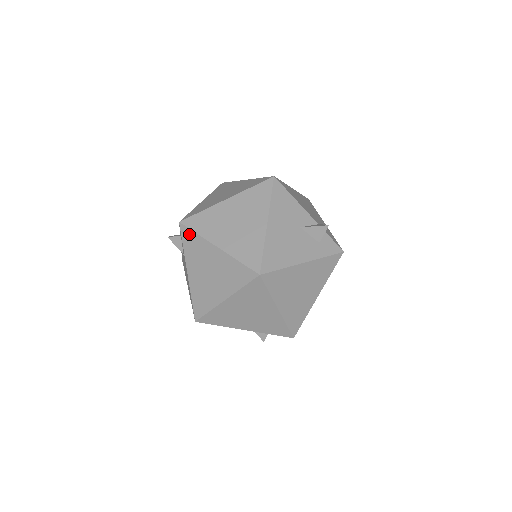
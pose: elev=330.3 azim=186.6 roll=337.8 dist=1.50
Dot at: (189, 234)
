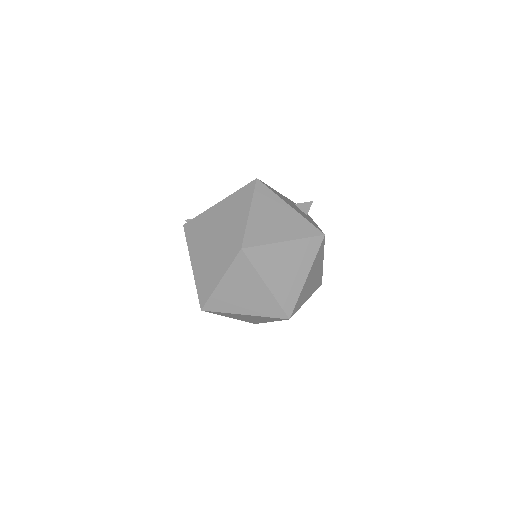
Dot at: (186, 238)
